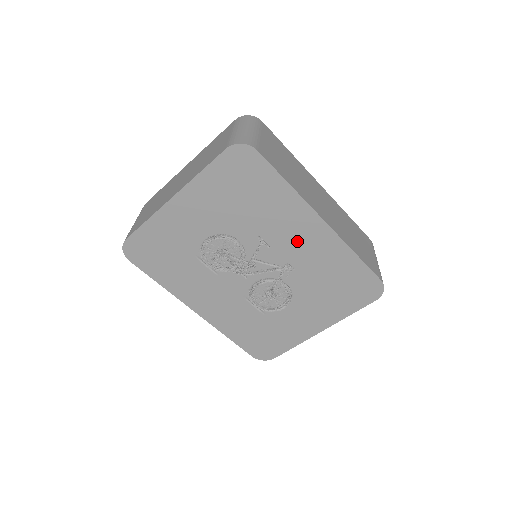
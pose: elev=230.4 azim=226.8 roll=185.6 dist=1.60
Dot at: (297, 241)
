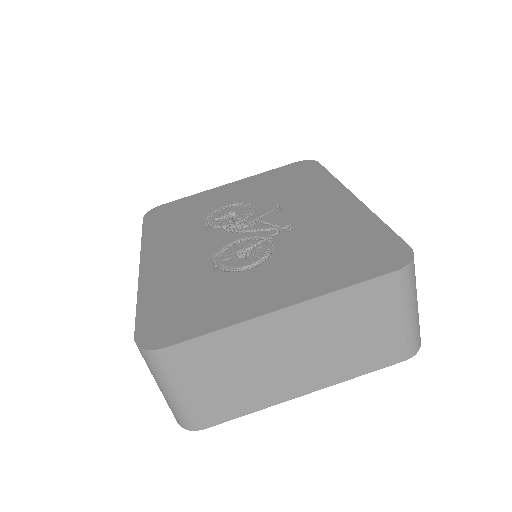
Dot at: (315, 208)
